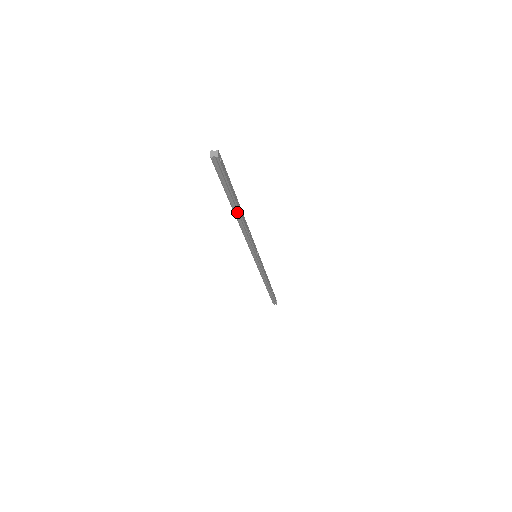
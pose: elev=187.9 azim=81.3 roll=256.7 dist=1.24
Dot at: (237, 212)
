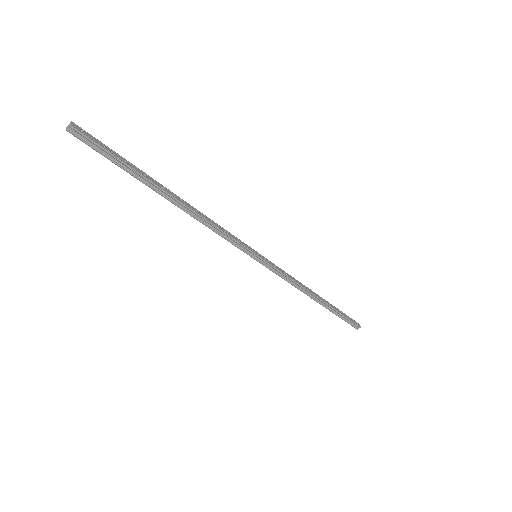
Dot at: (167, 196)
